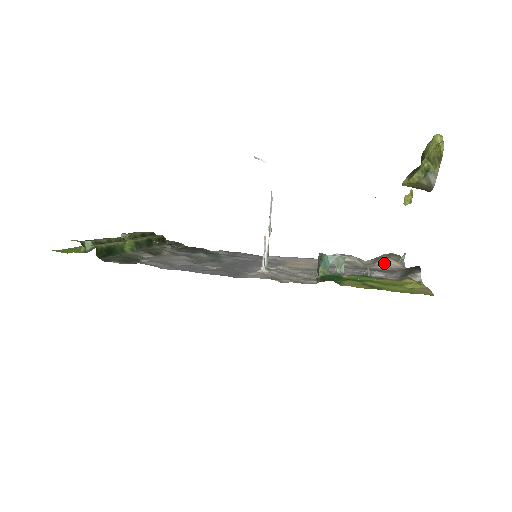
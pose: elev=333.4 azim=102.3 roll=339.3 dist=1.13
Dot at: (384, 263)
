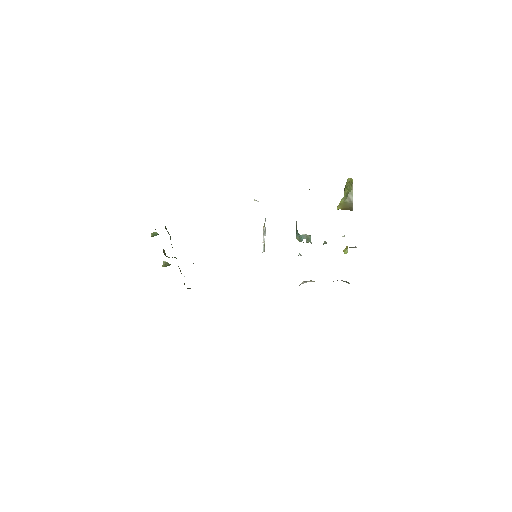
Dot at: (337, 280)
